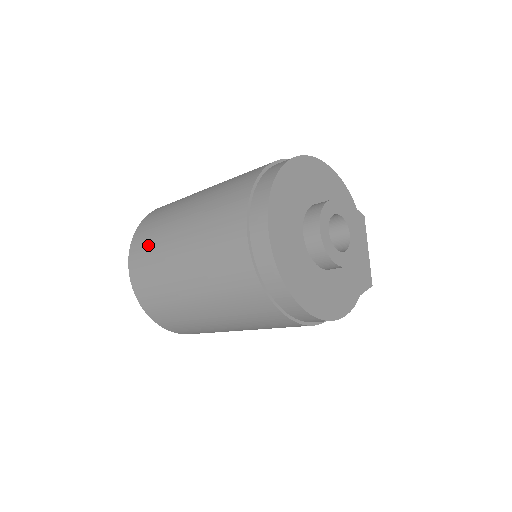
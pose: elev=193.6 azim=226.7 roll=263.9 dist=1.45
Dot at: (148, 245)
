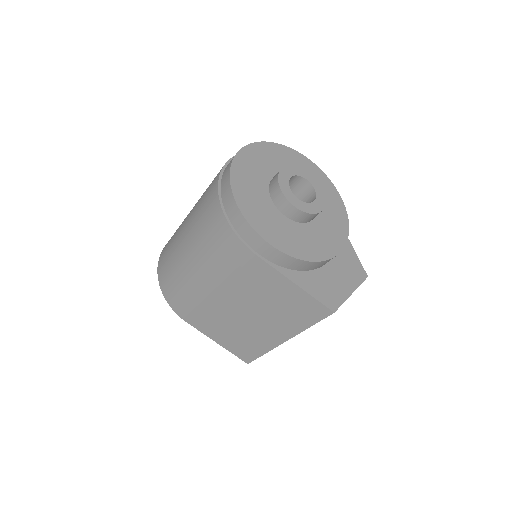
Dot at: occluded
